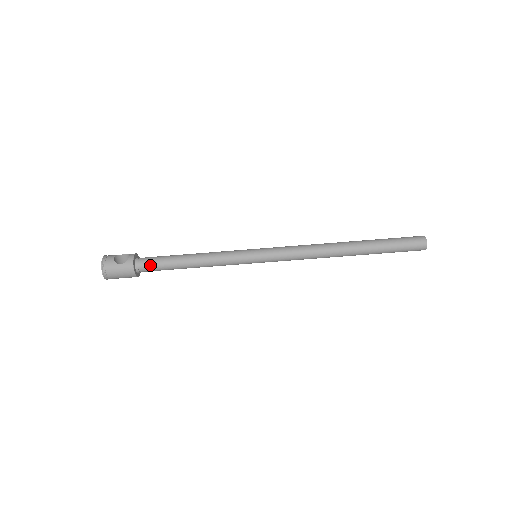
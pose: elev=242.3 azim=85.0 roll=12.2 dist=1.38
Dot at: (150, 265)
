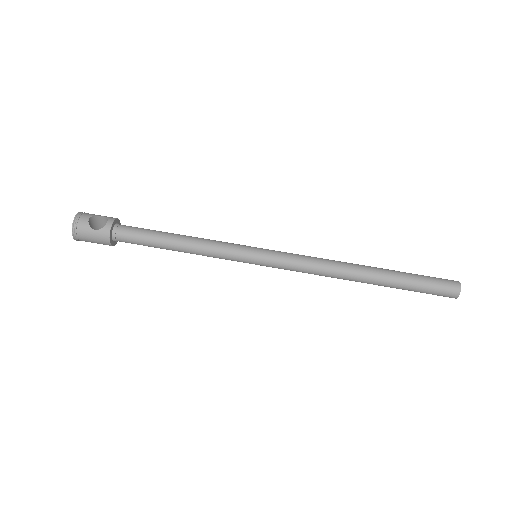
Dot at: (130, 238)
